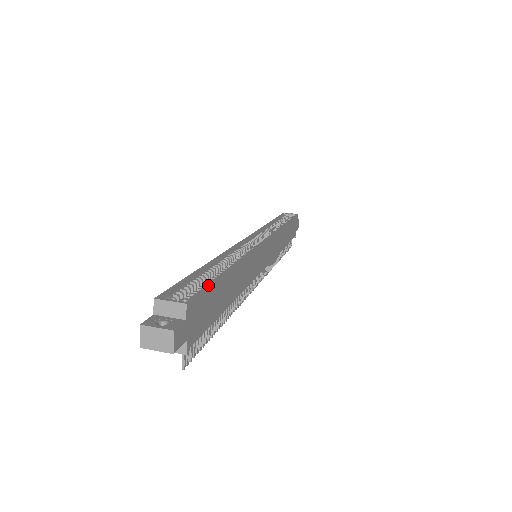
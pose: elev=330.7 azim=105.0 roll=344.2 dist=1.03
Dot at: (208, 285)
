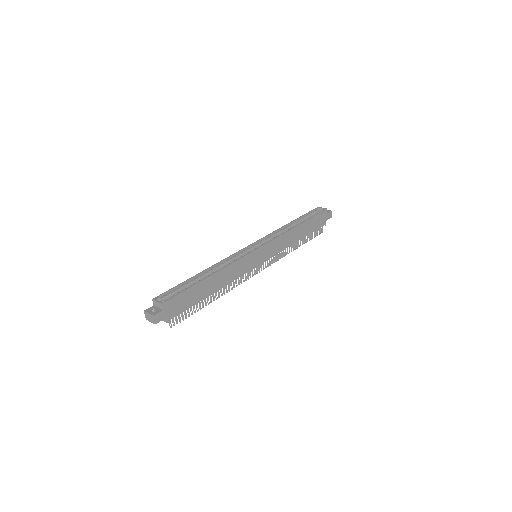
Dot at: (182, 291)
